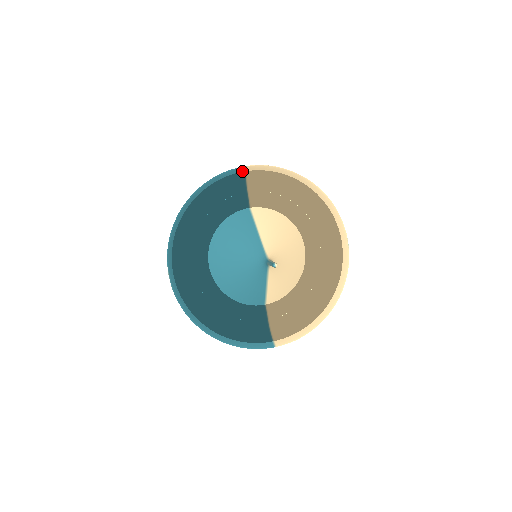
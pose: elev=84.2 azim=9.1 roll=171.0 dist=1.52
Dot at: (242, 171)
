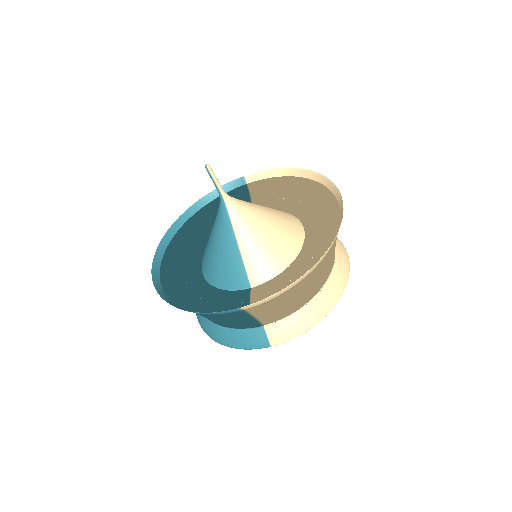
Dot at: (243, 184)
